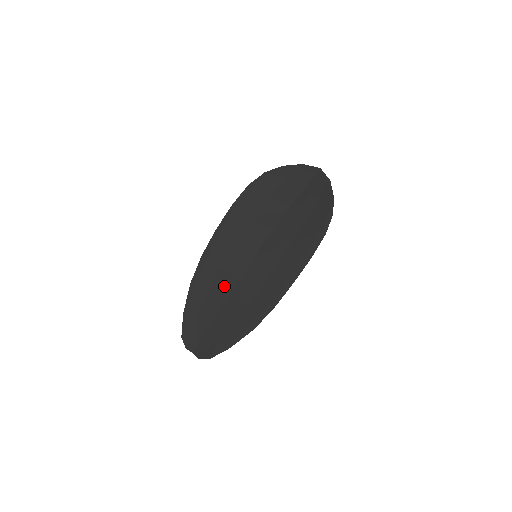
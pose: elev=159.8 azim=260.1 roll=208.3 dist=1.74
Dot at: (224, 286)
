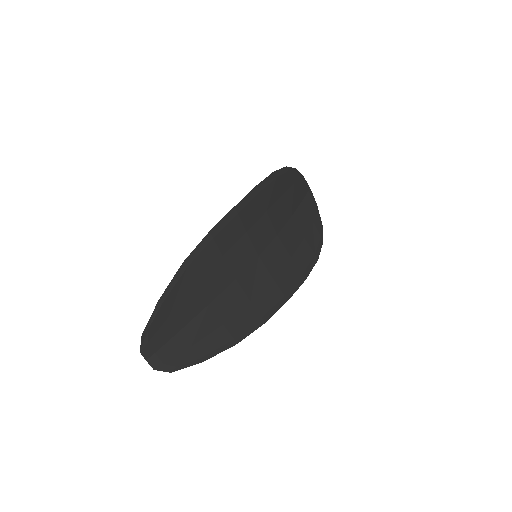
Dot at: (219, 280)
